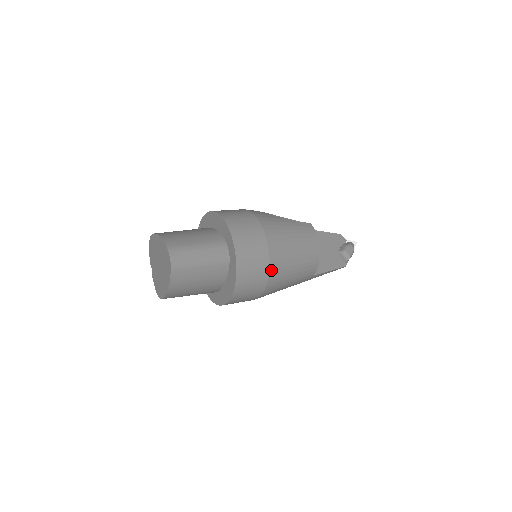
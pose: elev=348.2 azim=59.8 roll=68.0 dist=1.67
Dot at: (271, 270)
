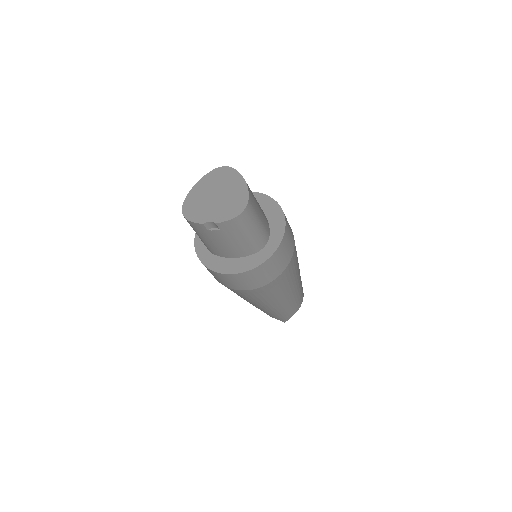
Dot at: occluded
